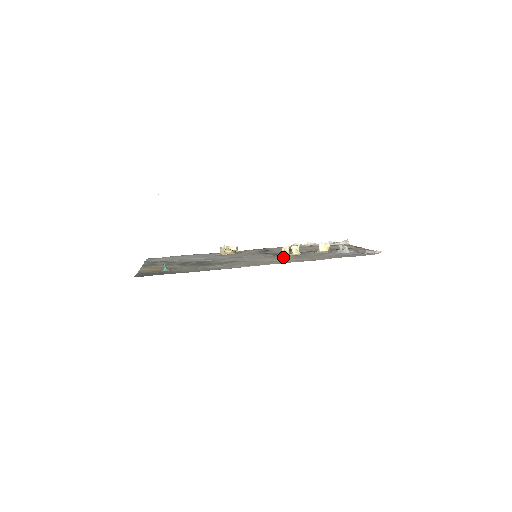
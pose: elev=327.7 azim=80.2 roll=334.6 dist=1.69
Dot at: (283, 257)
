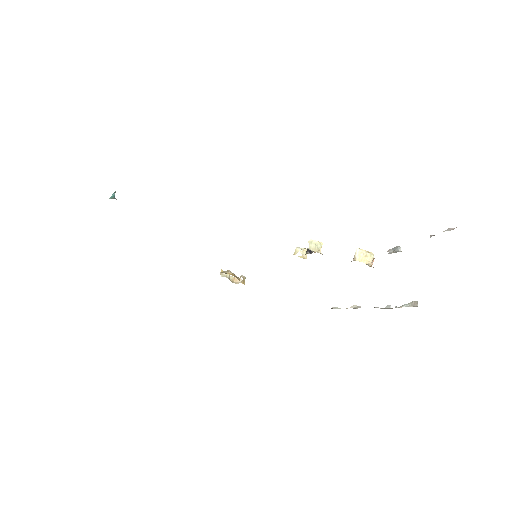
Dot at: occluded
